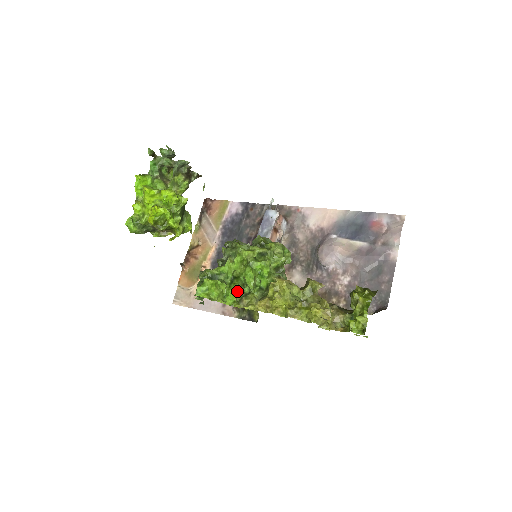
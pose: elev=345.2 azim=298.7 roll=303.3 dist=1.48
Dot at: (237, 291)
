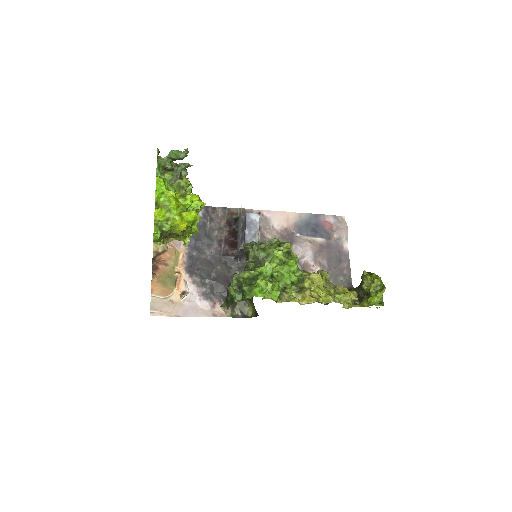
Dot at: (278, 288)
